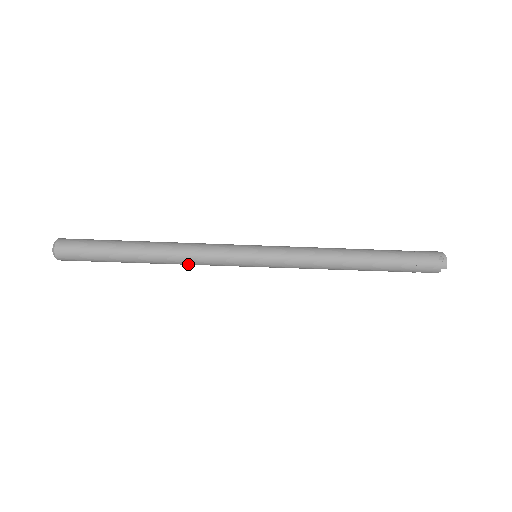
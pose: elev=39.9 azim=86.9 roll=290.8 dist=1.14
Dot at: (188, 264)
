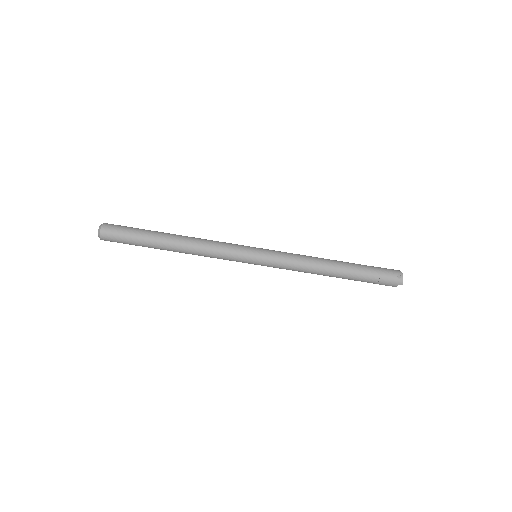
Dot at: occluded
